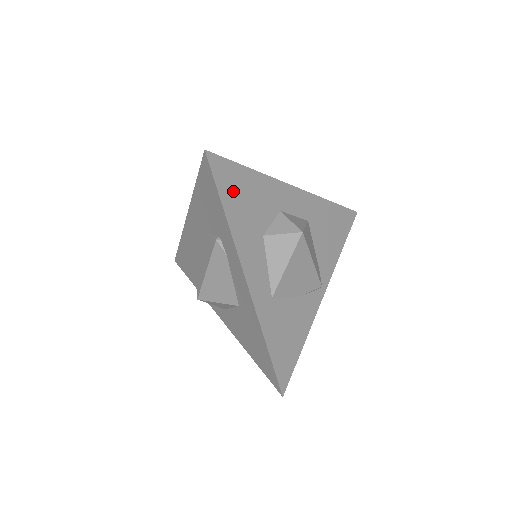
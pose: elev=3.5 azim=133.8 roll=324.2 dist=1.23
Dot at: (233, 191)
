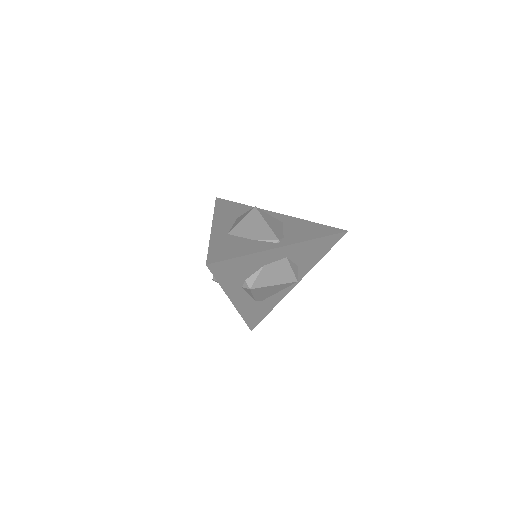
Dot at: (225, 206)
